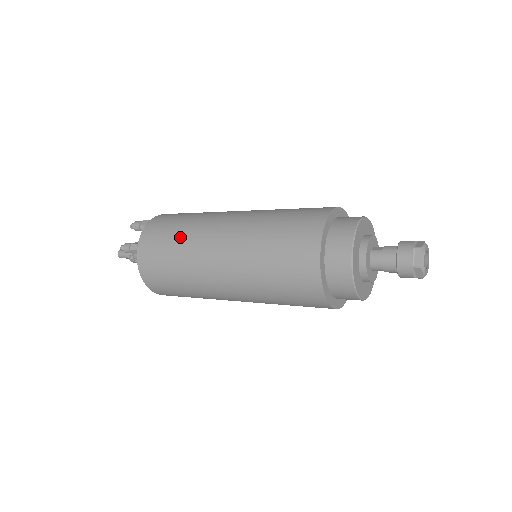
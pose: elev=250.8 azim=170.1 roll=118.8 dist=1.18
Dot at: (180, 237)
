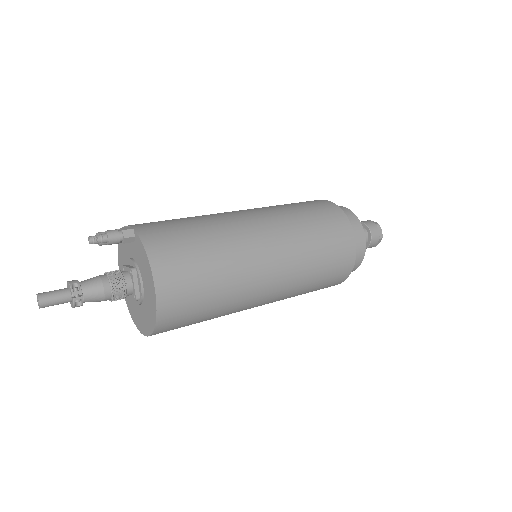
Dot at: (191, 217)
